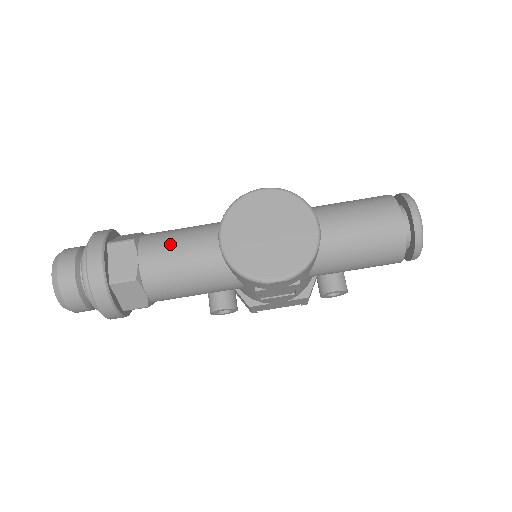
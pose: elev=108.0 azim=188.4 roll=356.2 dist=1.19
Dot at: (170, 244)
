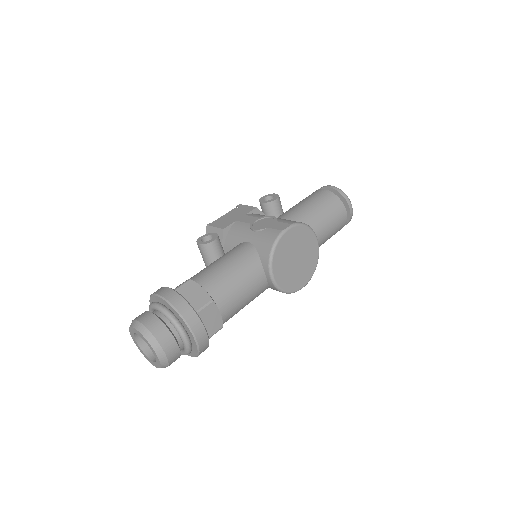
Dot at: (236, 291)
